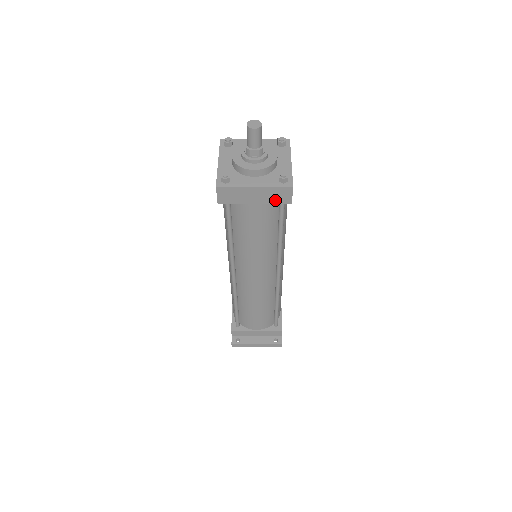
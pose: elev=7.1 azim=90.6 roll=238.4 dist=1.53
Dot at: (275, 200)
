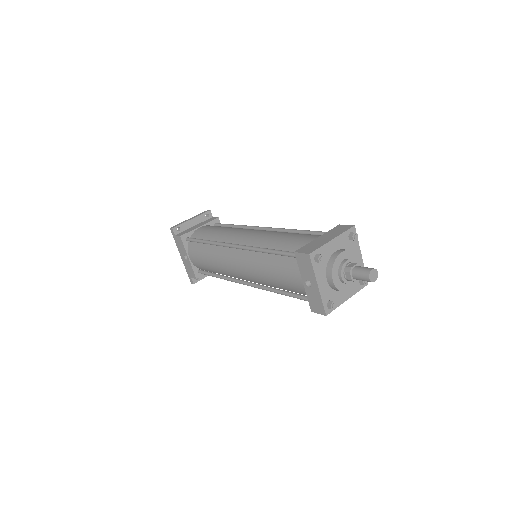
Dot at: occluded
